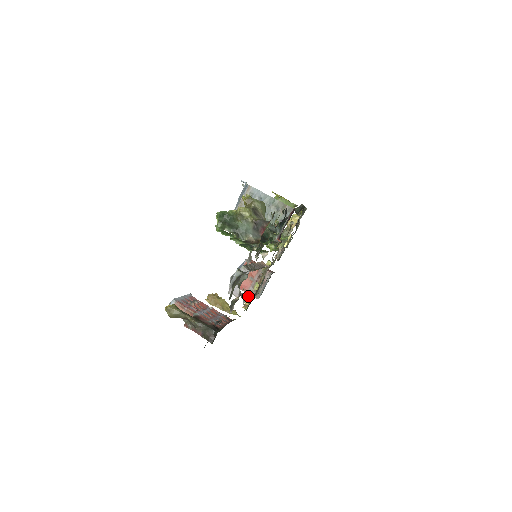
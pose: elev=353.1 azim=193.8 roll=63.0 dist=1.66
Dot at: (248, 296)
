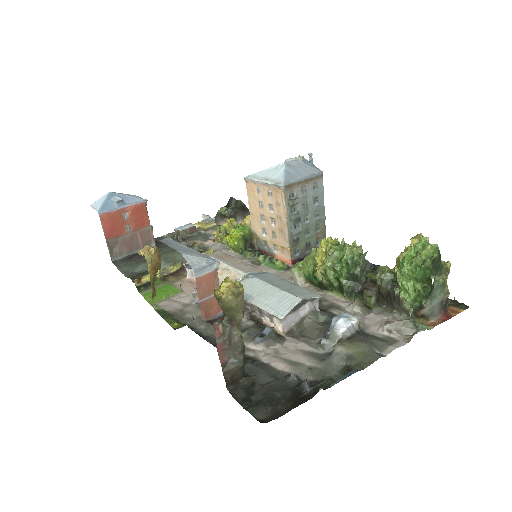
Dot at: occluded
